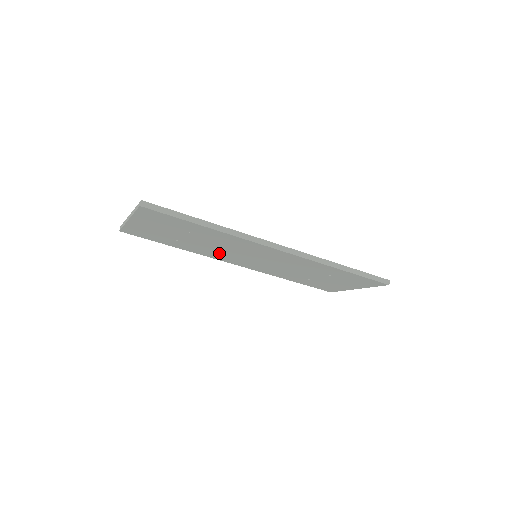
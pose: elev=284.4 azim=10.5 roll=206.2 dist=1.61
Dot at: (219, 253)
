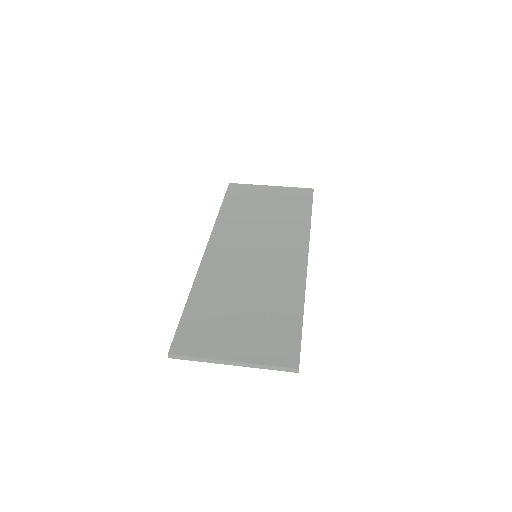
Dot at: occluded
